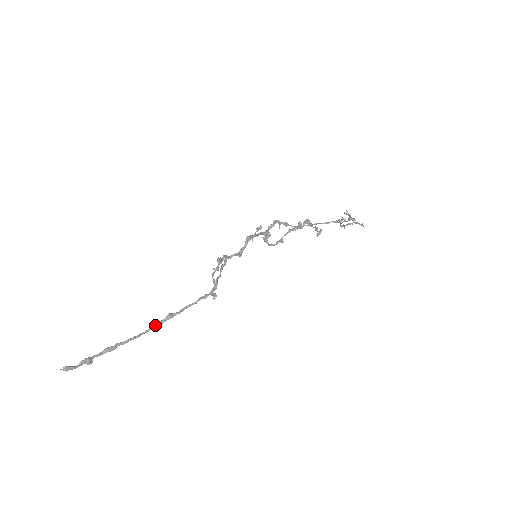
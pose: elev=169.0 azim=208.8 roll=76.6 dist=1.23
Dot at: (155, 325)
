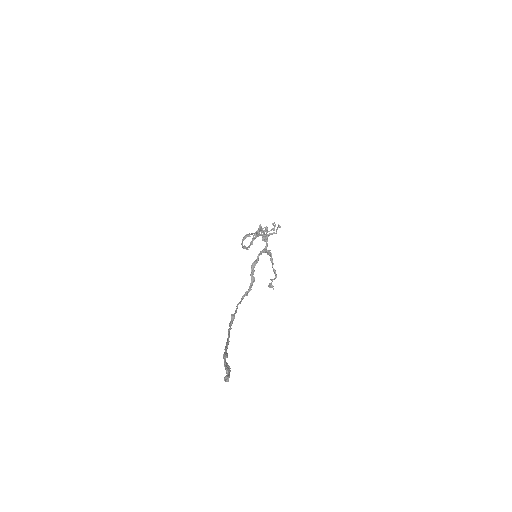
Dot at: (230, 327)
